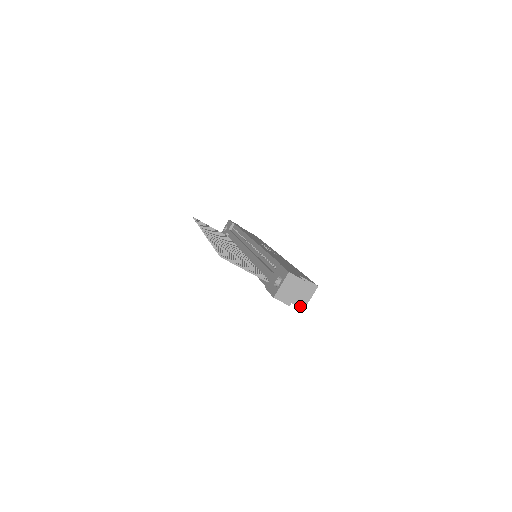
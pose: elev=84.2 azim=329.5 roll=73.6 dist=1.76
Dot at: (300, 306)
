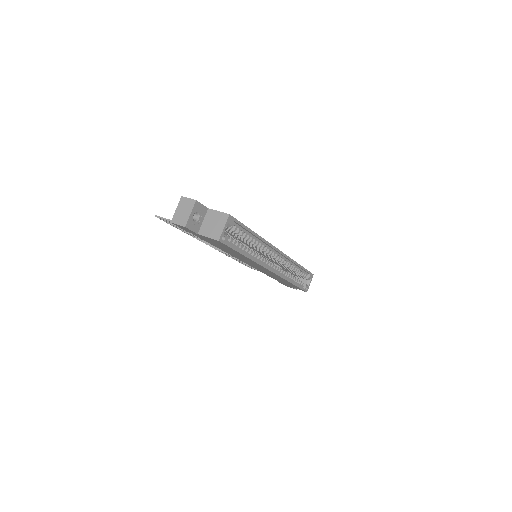
Dot at: (215, 238)
